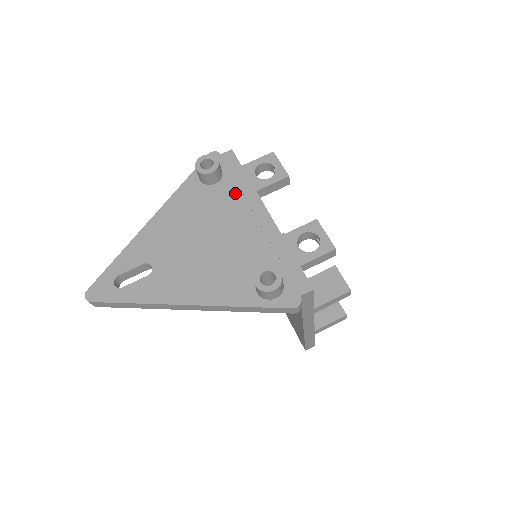
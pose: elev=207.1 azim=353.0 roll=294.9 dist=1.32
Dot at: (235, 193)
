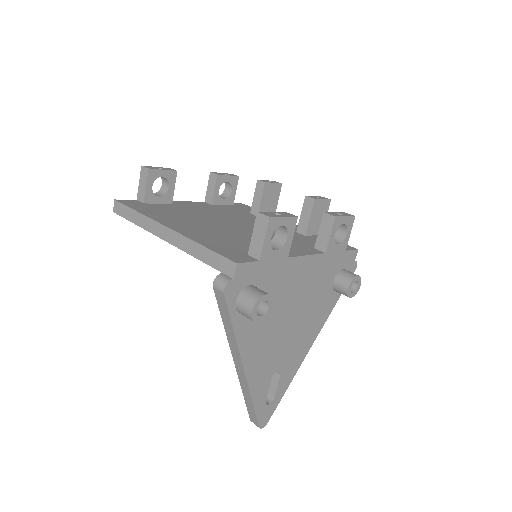
Dot at: (277, 280)
